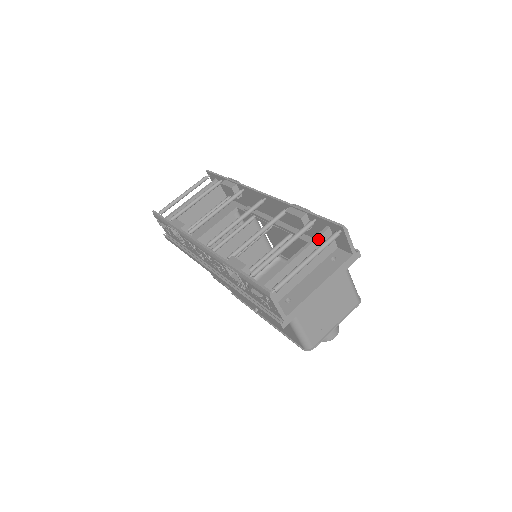
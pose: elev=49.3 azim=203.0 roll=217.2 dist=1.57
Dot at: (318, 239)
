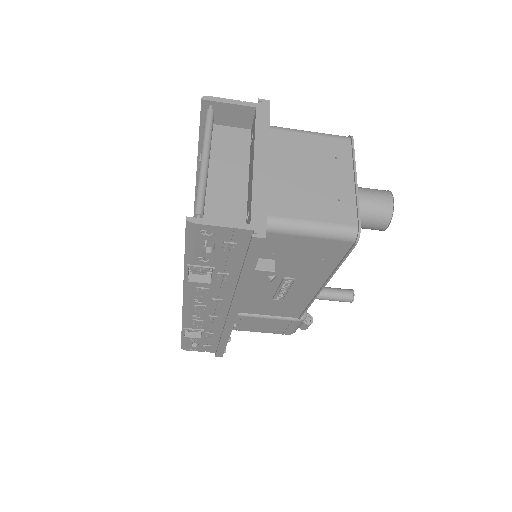
Dot at: (212, 143)
